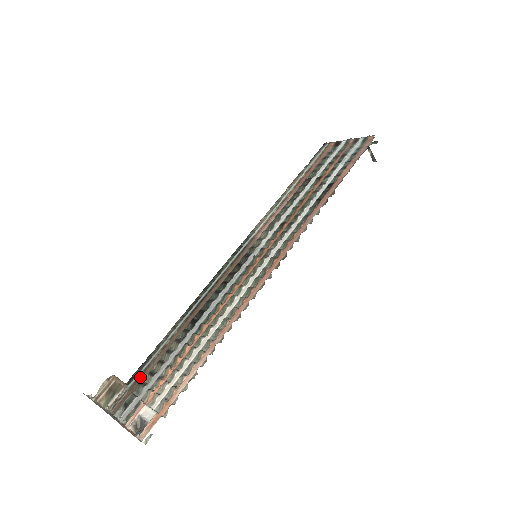
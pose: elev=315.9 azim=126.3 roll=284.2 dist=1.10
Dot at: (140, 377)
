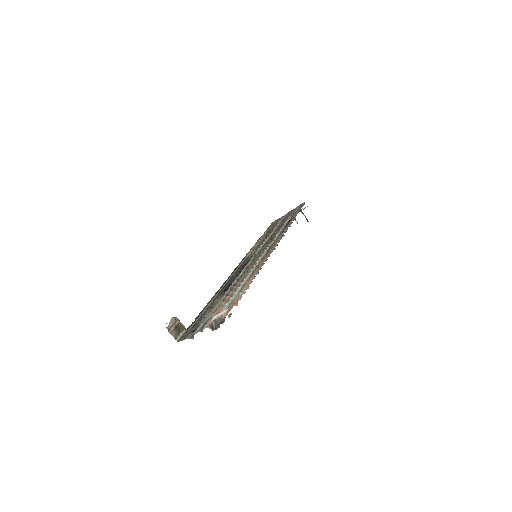
Dot at: (197, 322)
